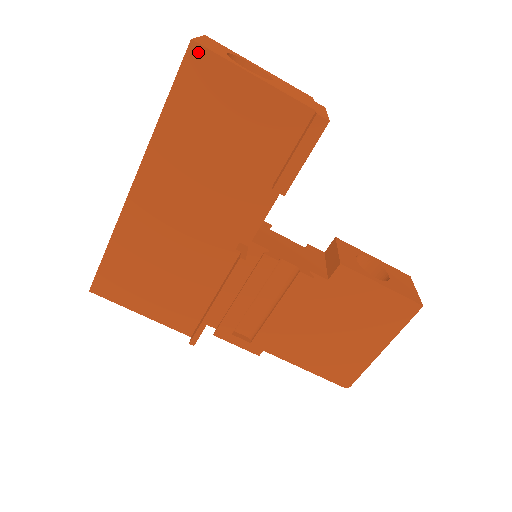
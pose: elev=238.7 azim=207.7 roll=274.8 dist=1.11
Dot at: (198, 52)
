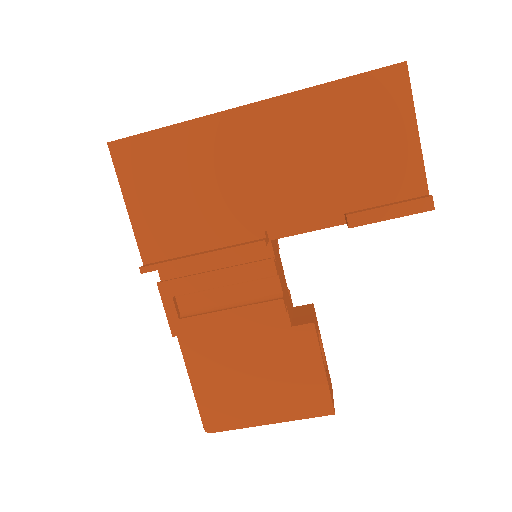
Dot at: (401, 73)
